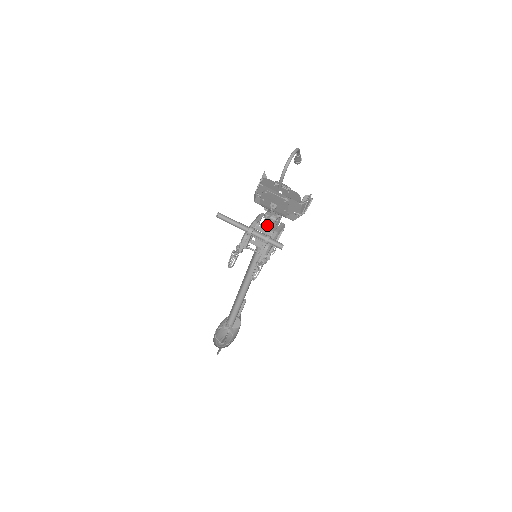
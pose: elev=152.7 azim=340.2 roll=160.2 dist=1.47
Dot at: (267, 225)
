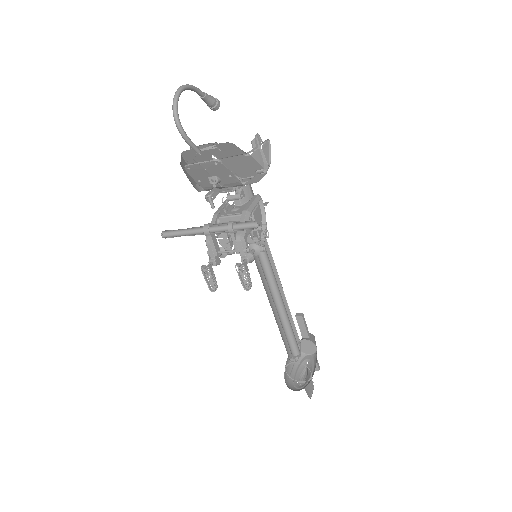
Dot at: (233, 210)
